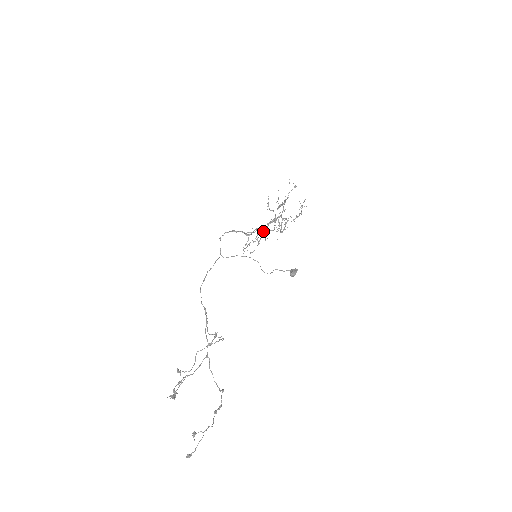
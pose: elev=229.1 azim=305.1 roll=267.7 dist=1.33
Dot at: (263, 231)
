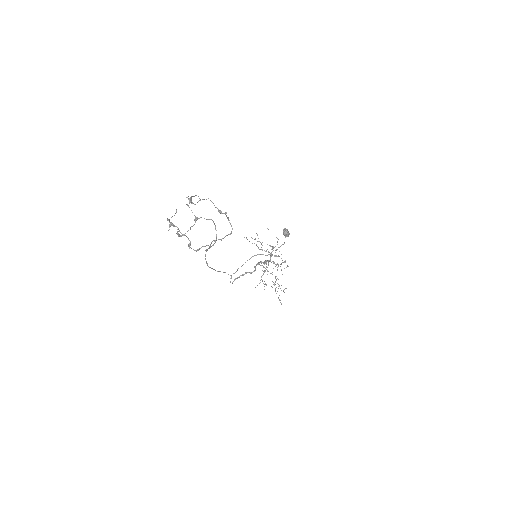
Dot at: occluded
